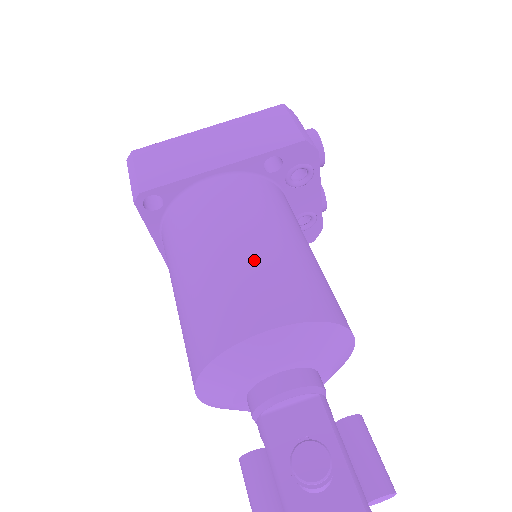
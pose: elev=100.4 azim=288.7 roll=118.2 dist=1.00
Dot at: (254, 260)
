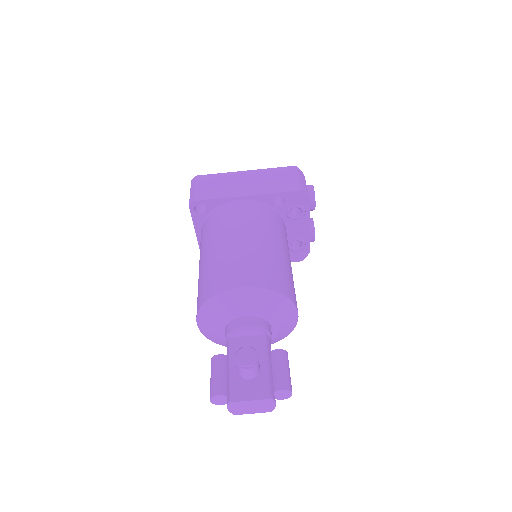
Dot at: (248, 251)
